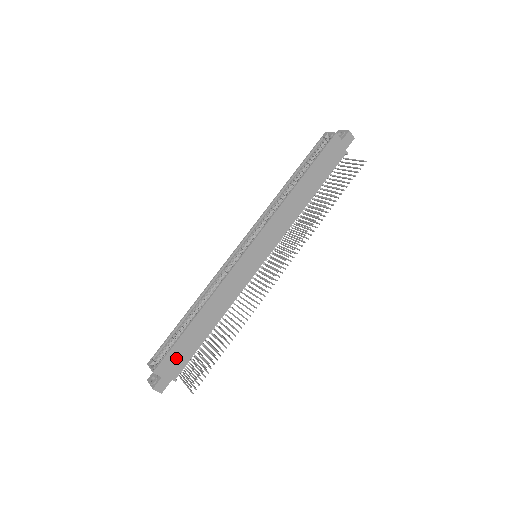
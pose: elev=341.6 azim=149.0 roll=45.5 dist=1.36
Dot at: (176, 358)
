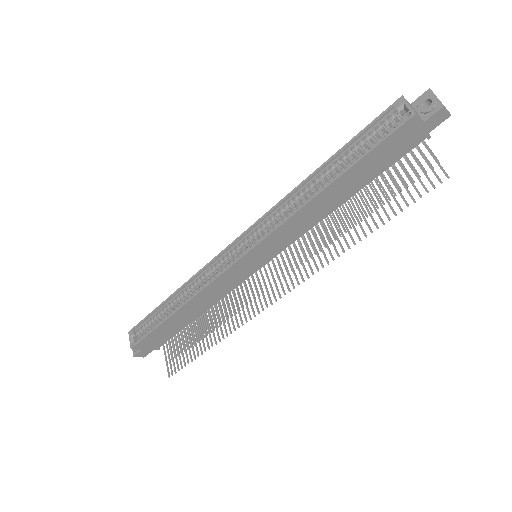
Dot at: (156, 338)
